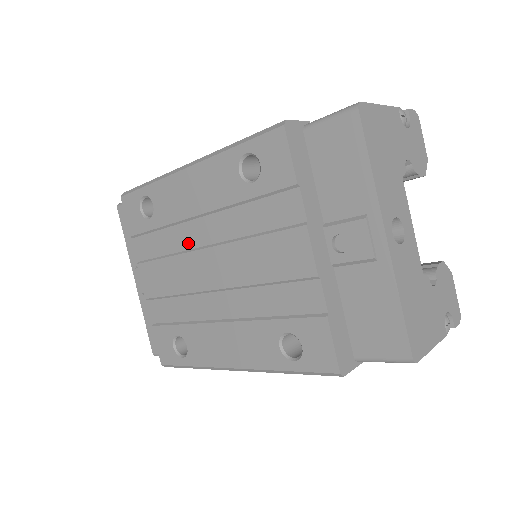
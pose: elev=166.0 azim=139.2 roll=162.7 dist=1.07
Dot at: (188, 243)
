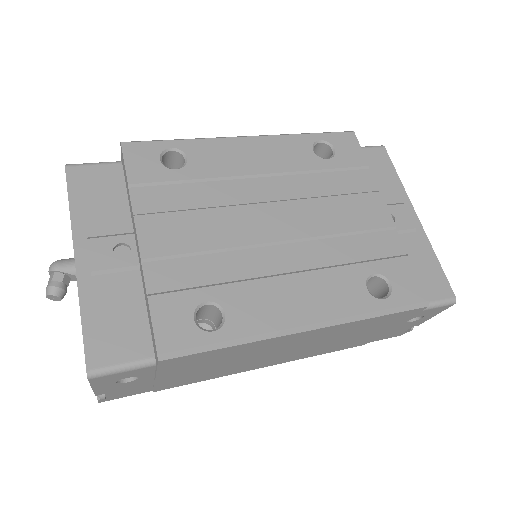
Dot at: (239, 198)
